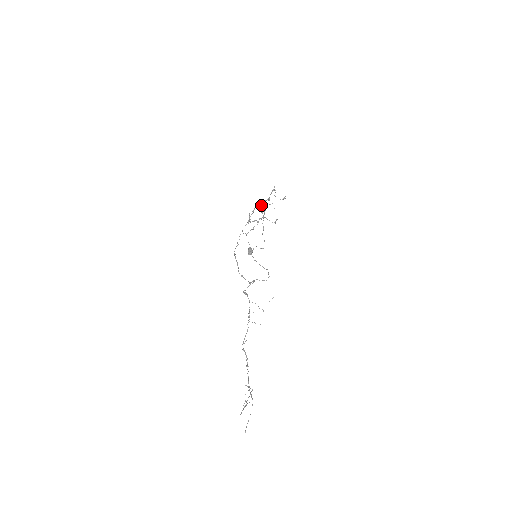
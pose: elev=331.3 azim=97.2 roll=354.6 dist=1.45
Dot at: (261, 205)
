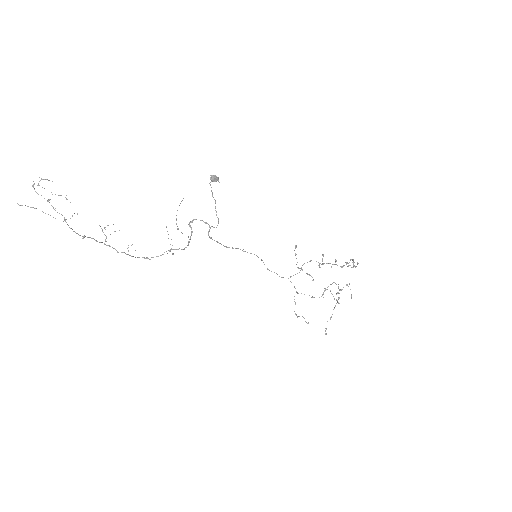
Dot at: (322, 258)
